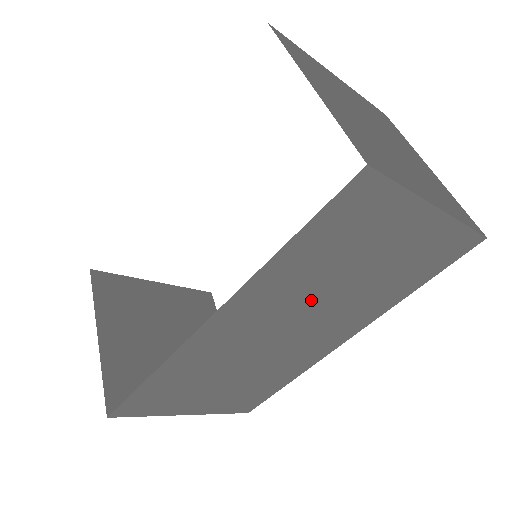
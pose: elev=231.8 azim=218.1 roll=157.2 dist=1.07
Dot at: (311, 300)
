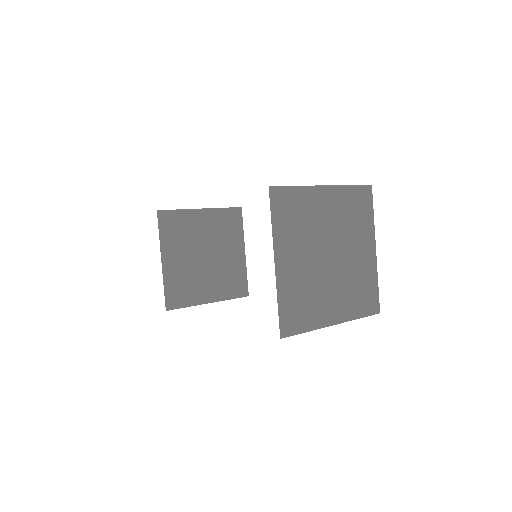
Dot at: occluded
